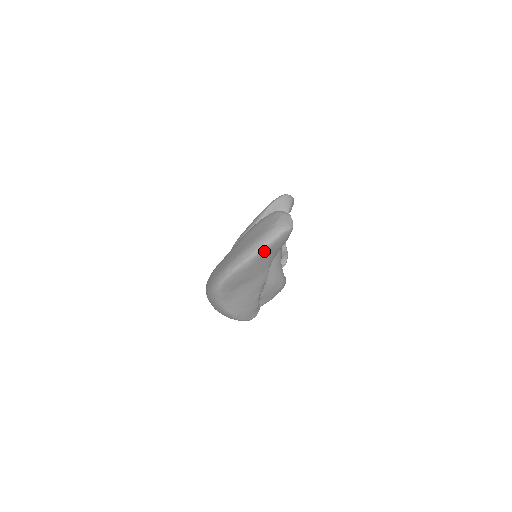
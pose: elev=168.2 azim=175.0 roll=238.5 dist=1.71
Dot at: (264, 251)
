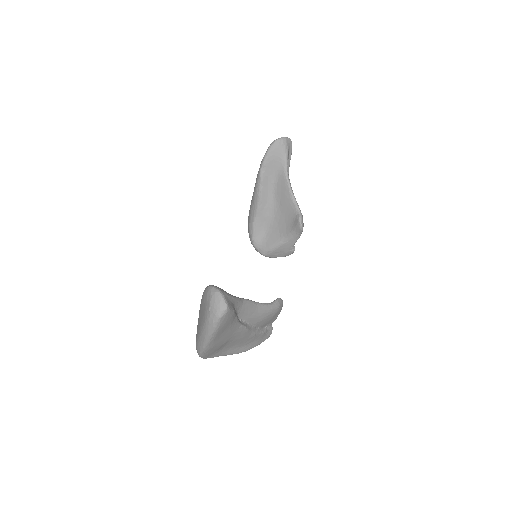
Dot at: (214, 336)
